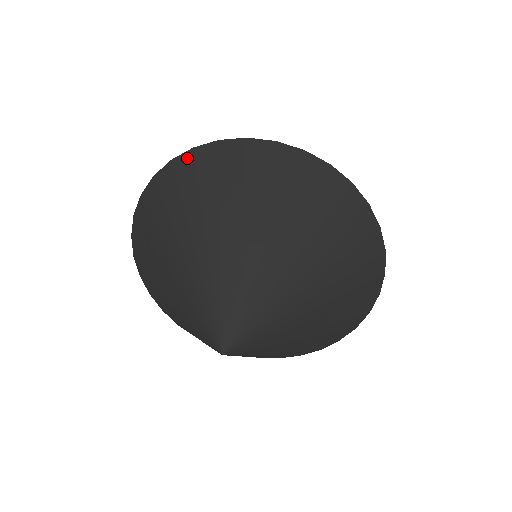
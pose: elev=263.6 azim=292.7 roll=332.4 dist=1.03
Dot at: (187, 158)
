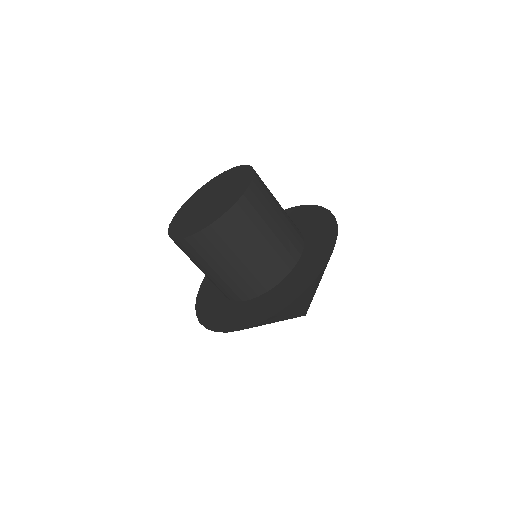
Dot at: occluded
